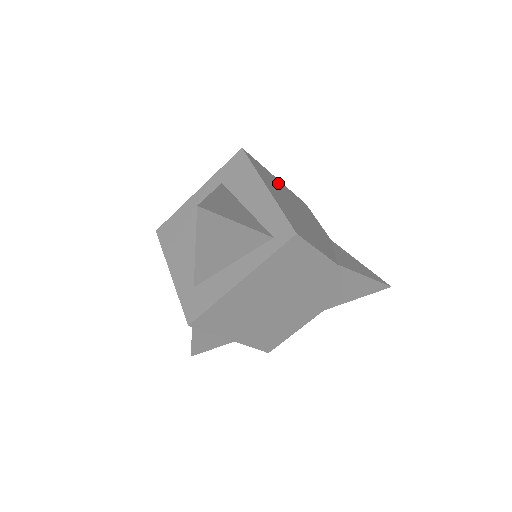
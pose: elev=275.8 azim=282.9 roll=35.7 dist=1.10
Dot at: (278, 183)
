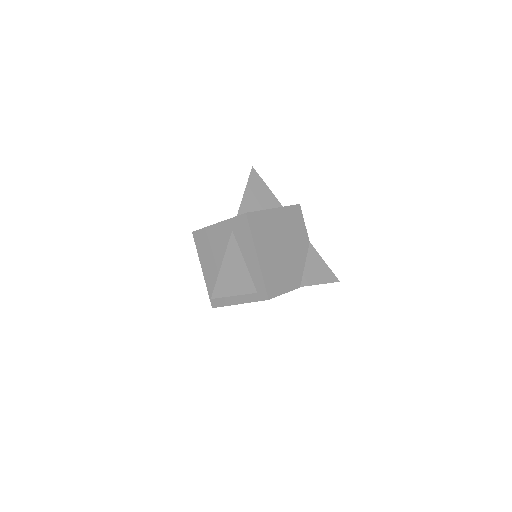
Dot at: (273, 219)
